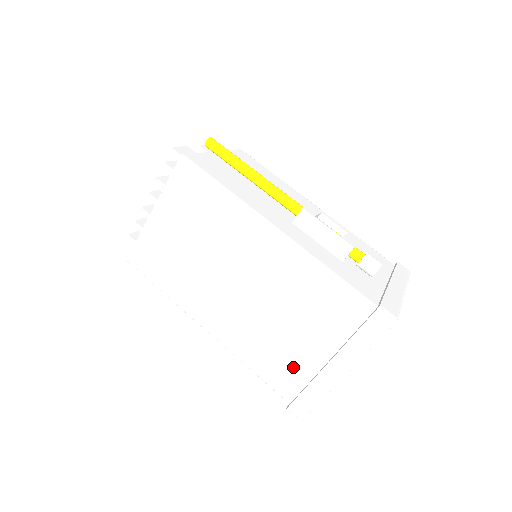
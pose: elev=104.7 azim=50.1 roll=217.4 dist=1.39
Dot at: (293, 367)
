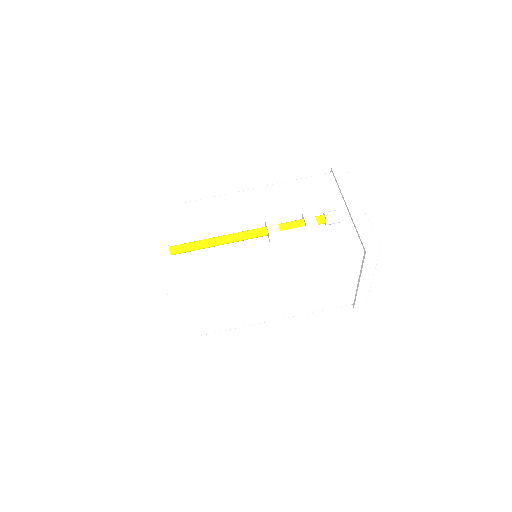
Dot at: (341, 296)
